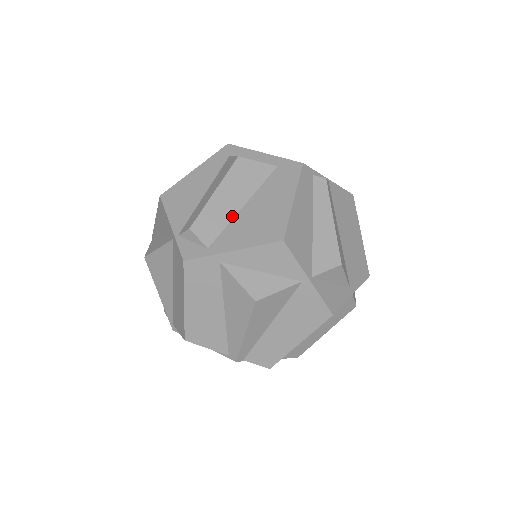
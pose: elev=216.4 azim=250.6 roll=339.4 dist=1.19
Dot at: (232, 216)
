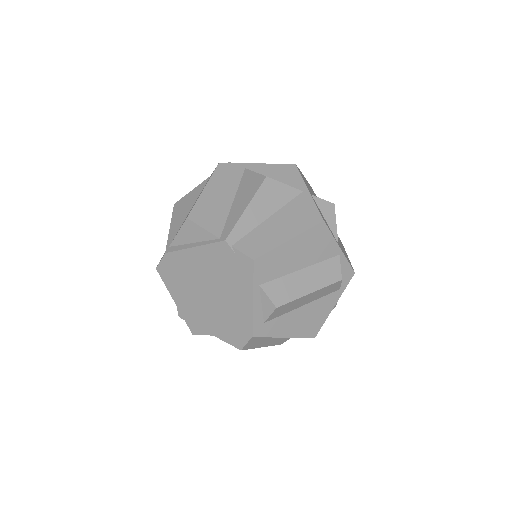
Dot at: occluded
